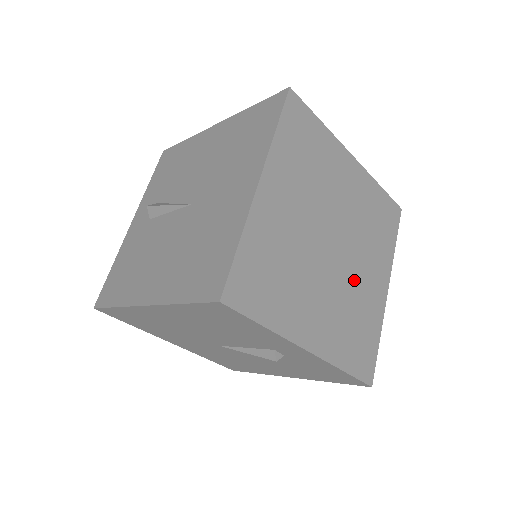
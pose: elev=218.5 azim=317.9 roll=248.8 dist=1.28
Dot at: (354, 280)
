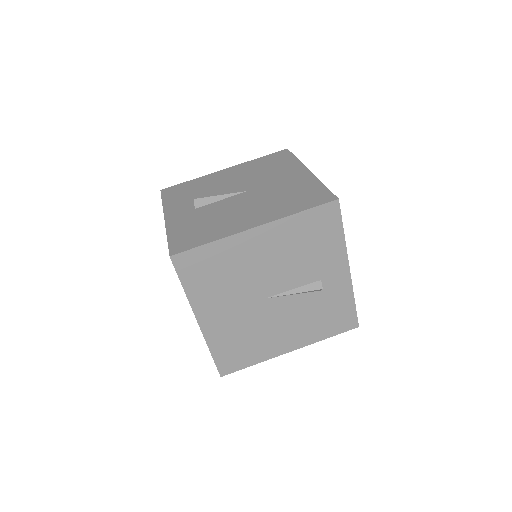
Dot at: occluded
